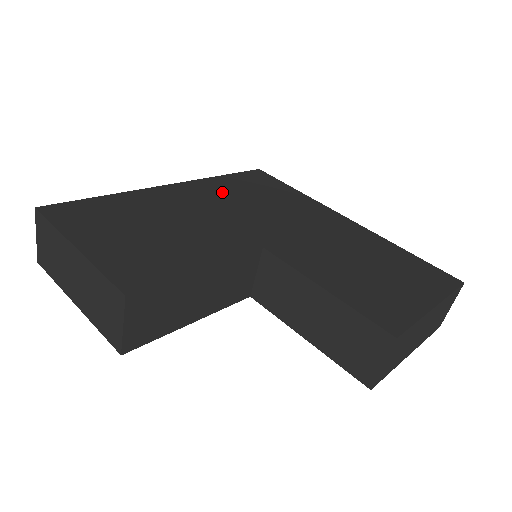
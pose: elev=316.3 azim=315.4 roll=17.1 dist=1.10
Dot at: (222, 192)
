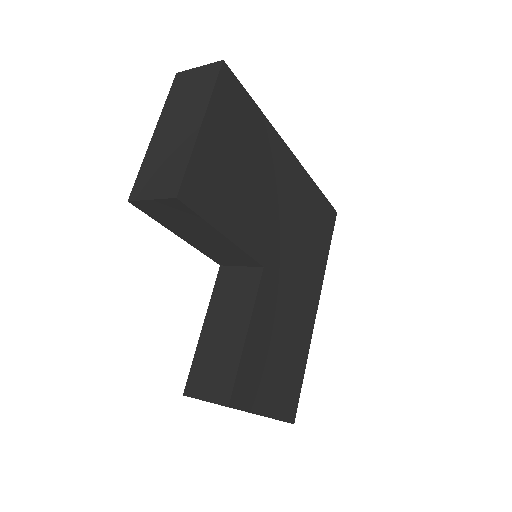
Dot at: (302, 200)
